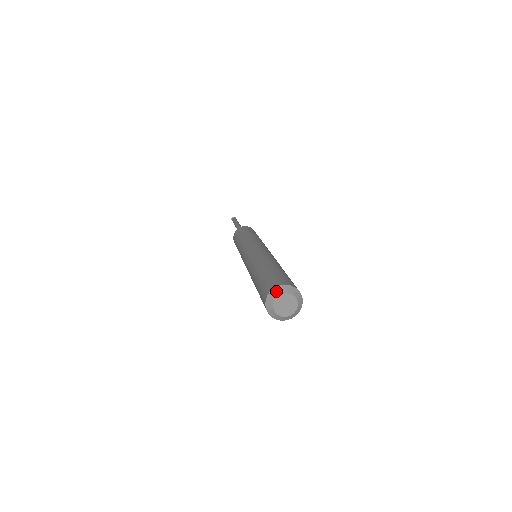
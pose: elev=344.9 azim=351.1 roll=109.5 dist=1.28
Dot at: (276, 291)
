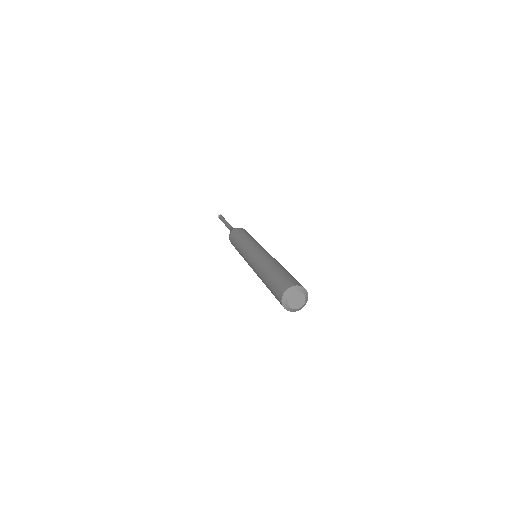
Dot at: (284, 300)
